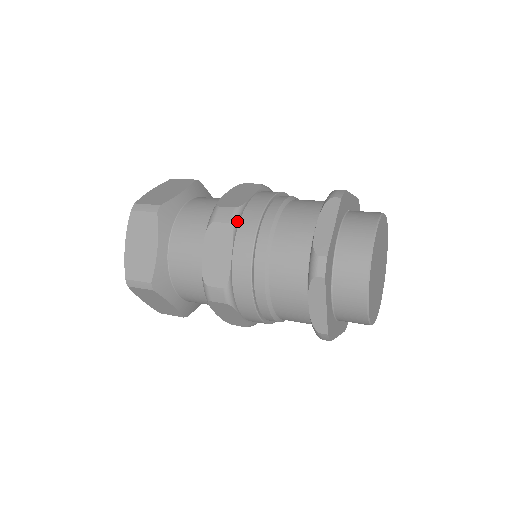
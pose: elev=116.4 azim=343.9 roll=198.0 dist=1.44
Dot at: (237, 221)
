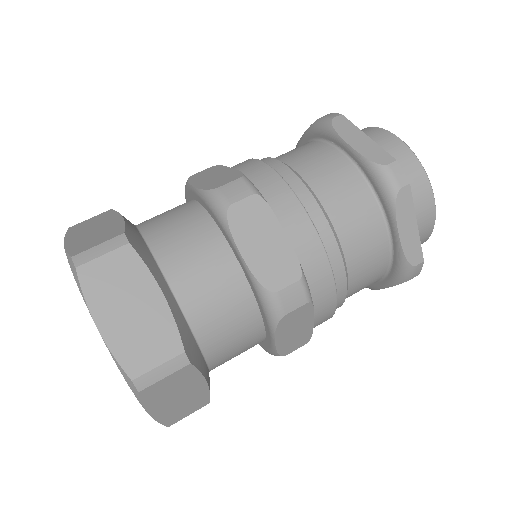
Dot at: (309, 290)
